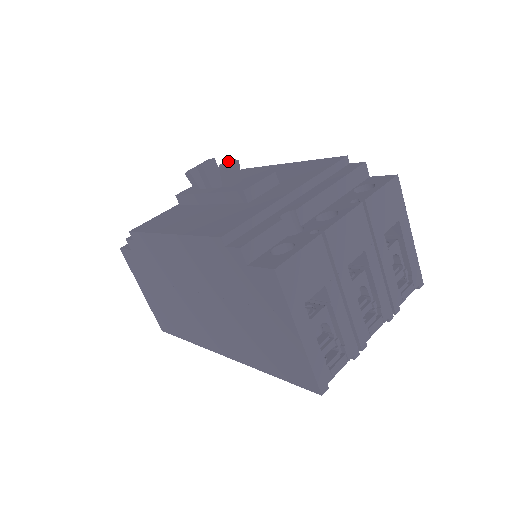
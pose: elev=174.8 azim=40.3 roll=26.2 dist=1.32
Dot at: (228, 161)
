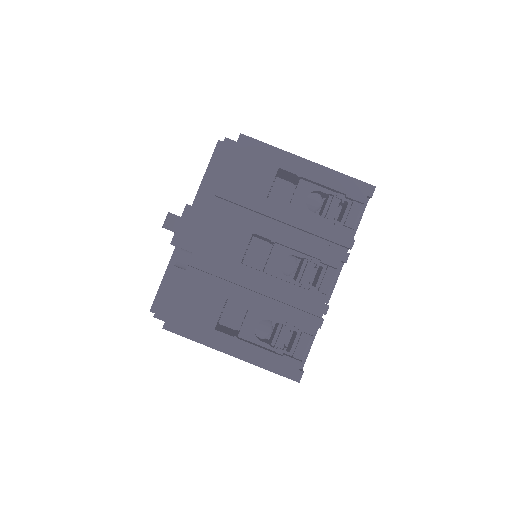
Dot at: (166, 218)
